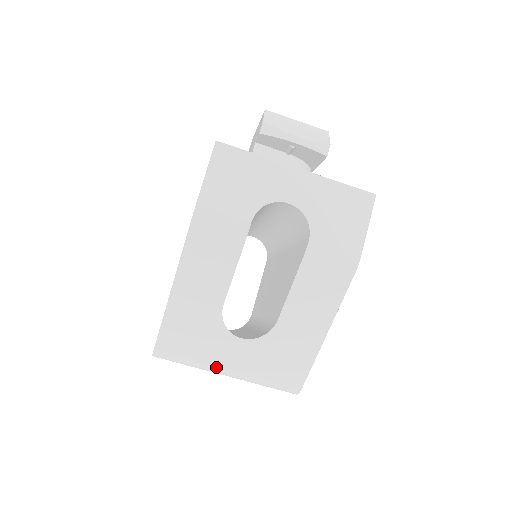
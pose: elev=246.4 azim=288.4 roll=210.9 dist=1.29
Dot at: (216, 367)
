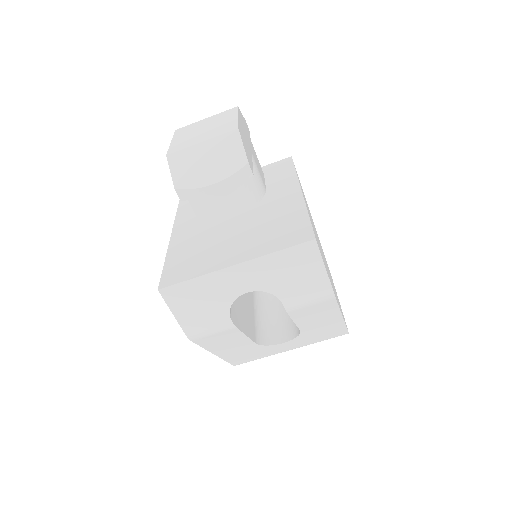
Dot at: occluded
